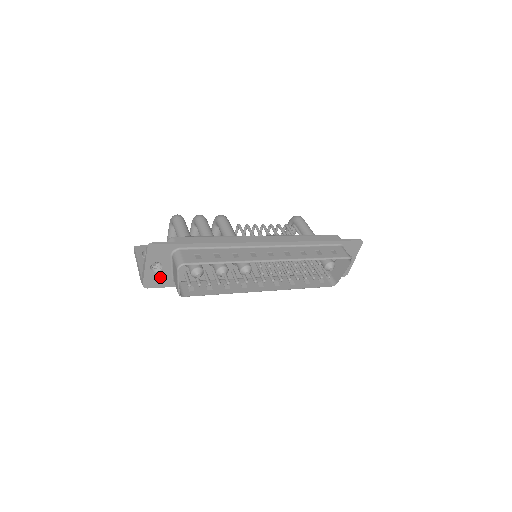
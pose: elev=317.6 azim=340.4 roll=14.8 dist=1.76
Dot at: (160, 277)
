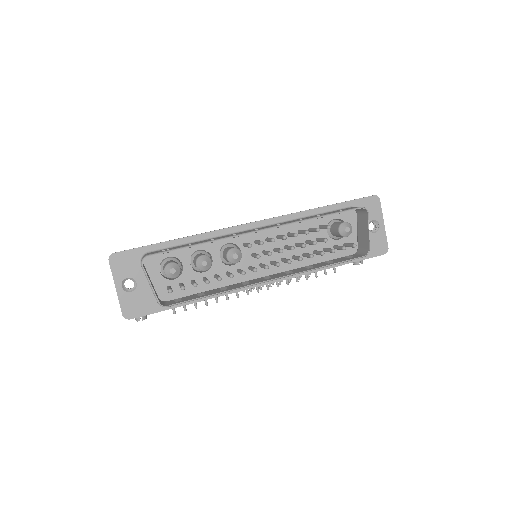
Dot at: (140, 299)
